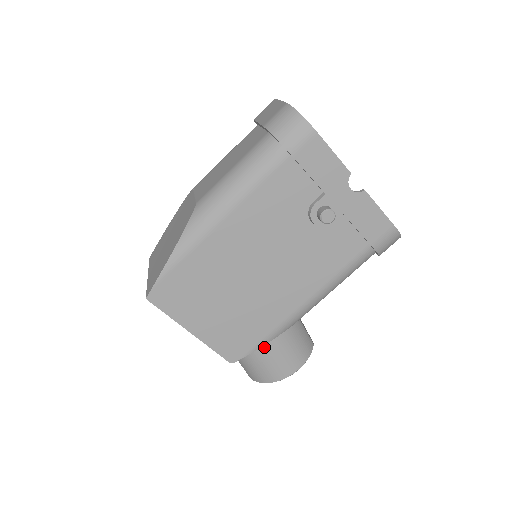
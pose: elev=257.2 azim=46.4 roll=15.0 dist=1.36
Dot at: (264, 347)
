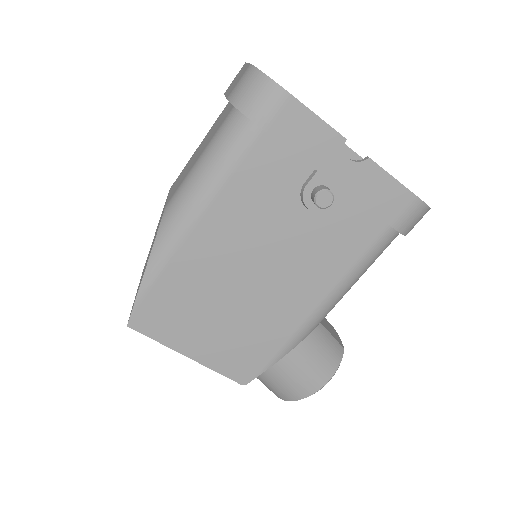
Dot at: (279, 362)
